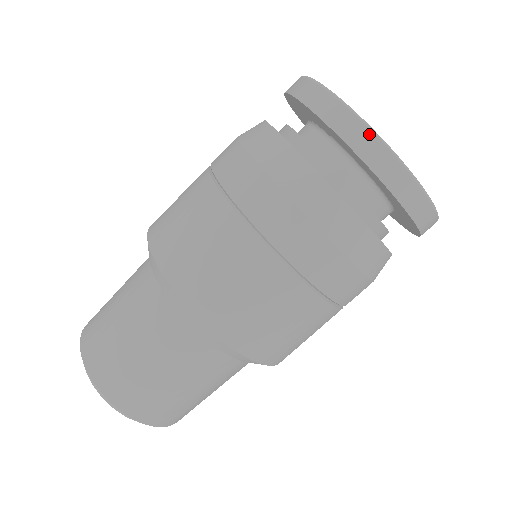
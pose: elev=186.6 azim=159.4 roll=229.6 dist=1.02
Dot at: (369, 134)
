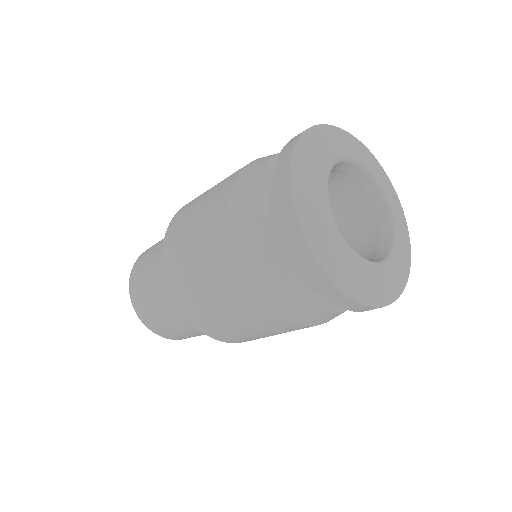
Dot at: (343, 296)
